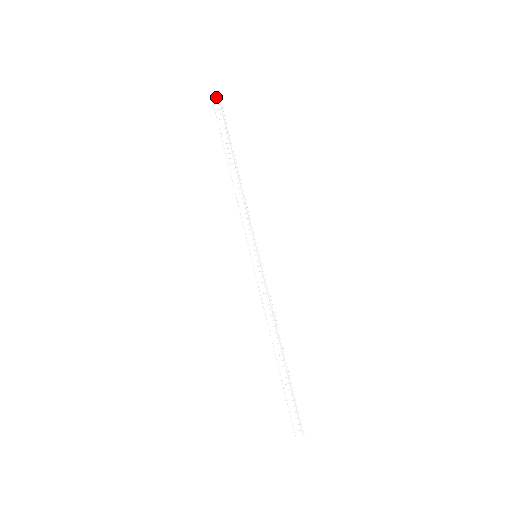
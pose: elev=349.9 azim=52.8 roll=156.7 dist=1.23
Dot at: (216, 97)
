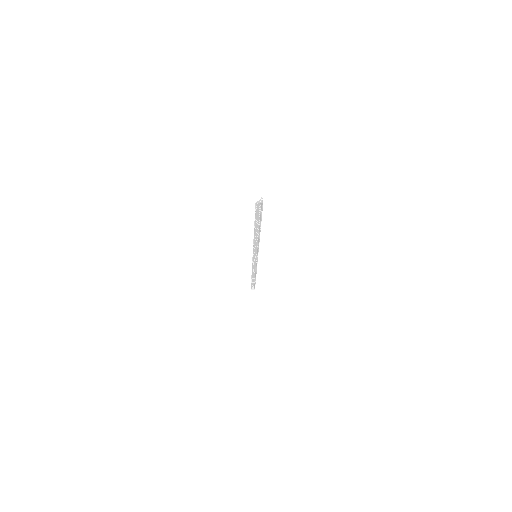
Dot at: occluded
